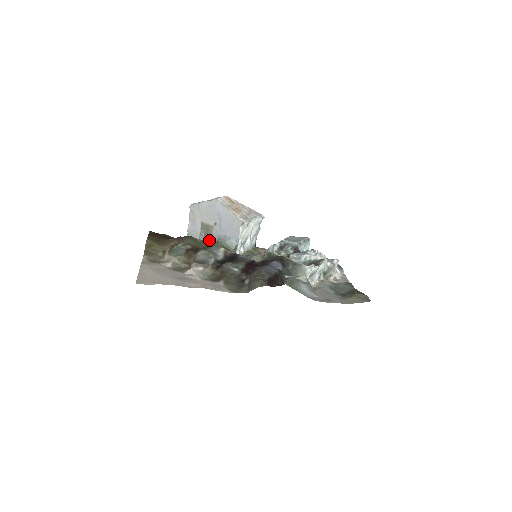
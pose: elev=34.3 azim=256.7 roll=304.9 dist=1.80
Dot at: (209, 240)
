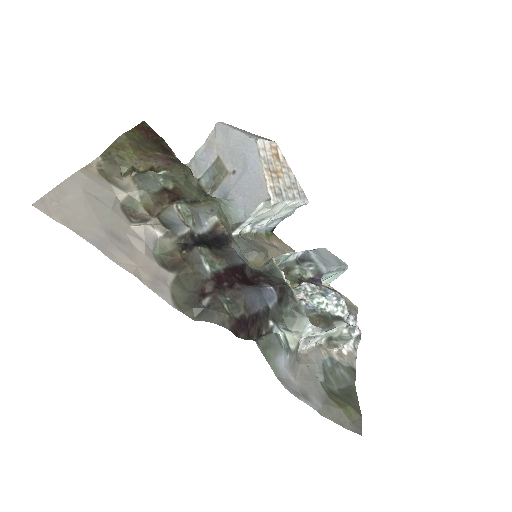
Dot at: (214, 186)
